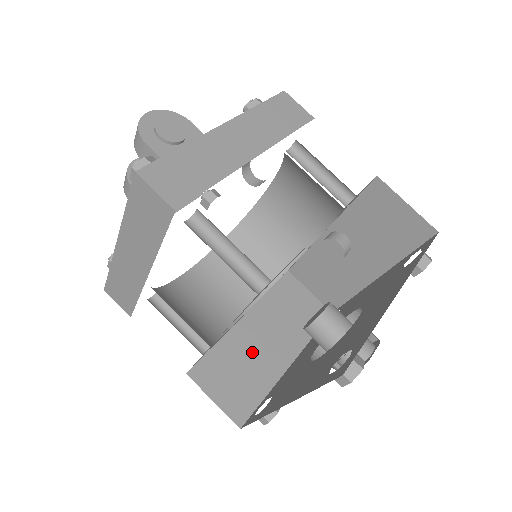
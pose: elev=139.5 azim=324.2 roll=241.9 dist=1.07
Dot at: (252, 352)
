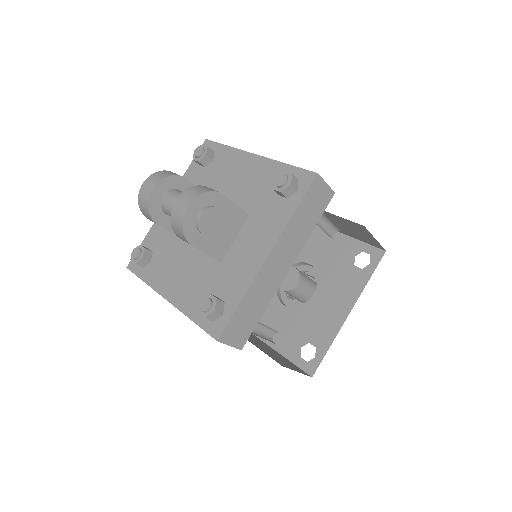
Dot at: occluded
